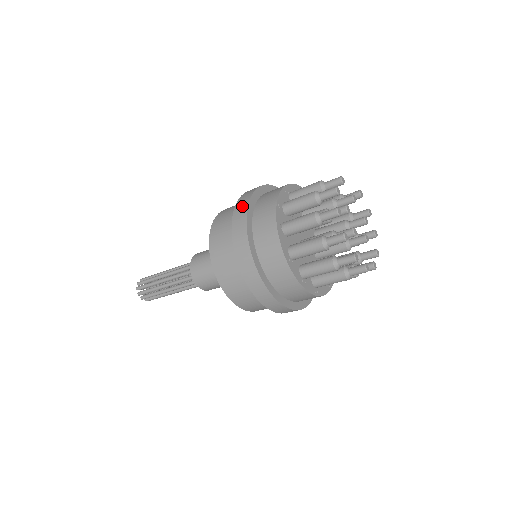
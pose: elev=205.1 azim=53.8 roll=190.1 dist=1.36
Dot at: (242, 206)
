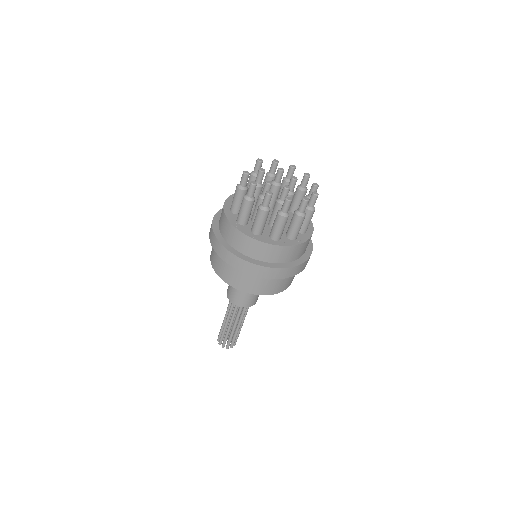
Dot at: (221, 251)
